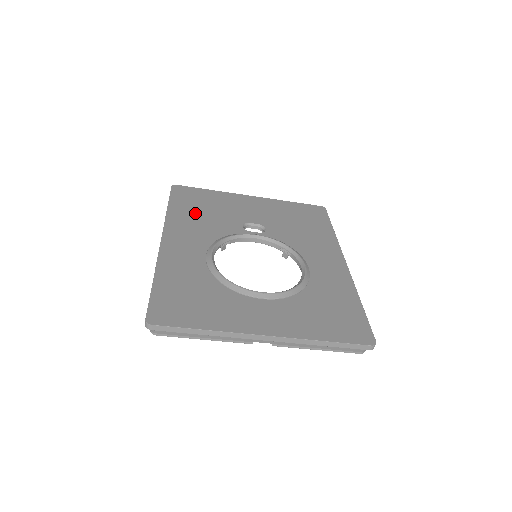
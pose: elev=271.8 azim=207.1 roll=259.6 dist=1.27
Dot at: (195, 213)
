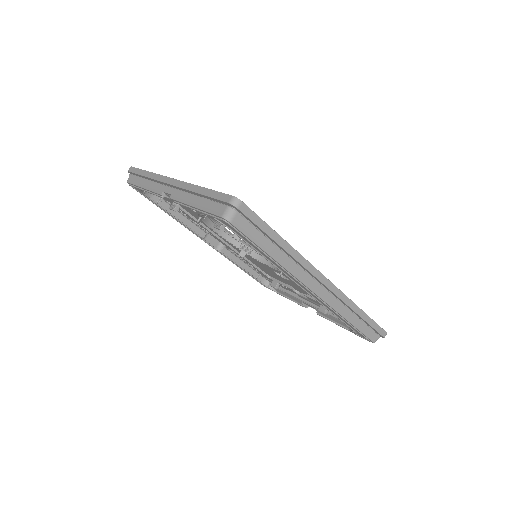
Dot at: occluded
